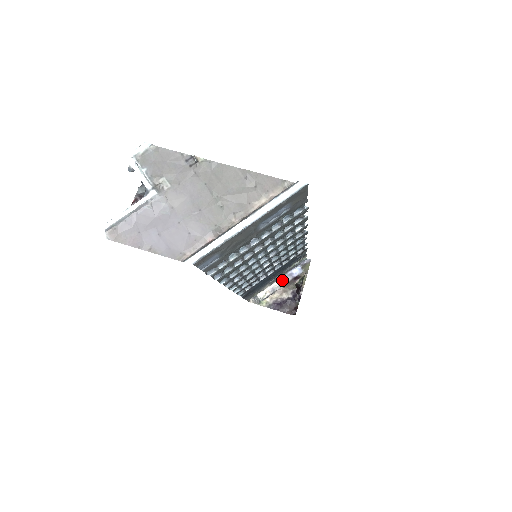
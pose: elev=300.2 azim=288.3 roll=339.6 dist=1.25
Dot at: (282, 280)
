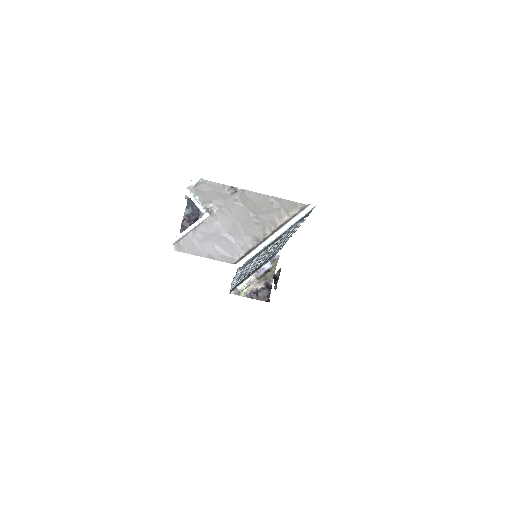
Dot at: (256, 274)
